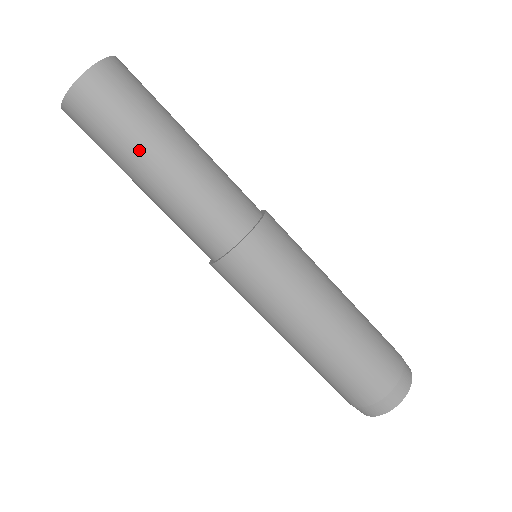
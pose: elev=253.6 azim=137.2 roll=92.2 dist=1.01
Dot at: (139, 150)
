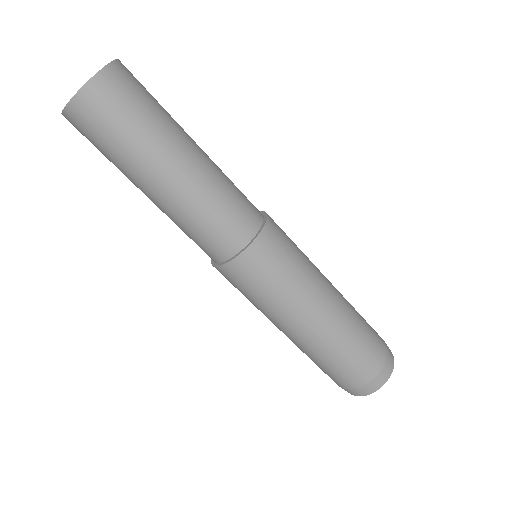
Dot at: (131, 174)
